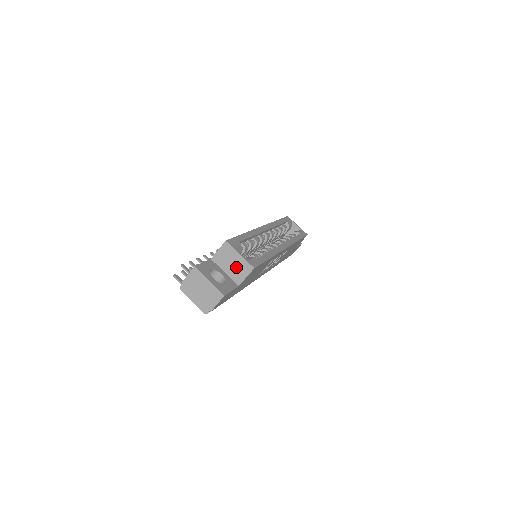
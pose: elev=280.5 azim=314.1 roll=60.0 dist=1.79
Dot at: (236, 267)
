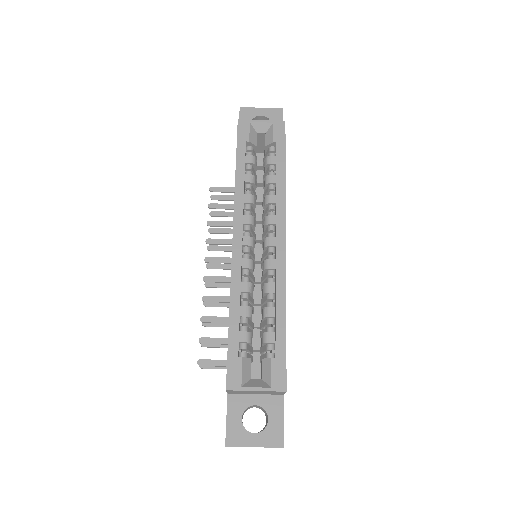
Dot at: (263, 393)
